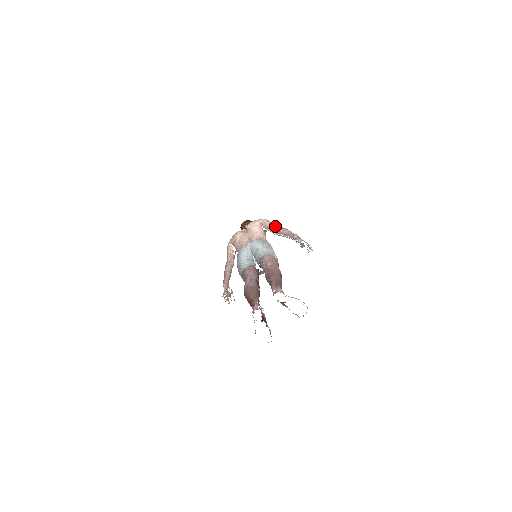
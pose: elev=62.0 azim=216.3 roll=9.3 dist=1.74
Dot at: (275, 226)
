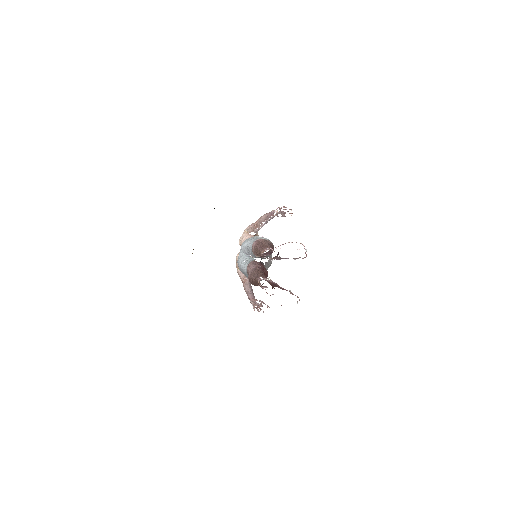
Dot at: (255, 222)
